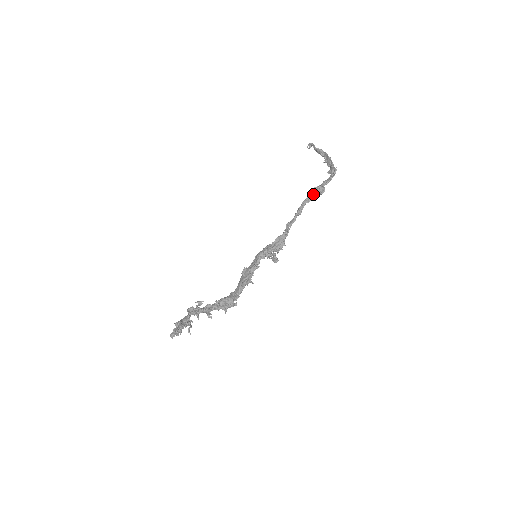
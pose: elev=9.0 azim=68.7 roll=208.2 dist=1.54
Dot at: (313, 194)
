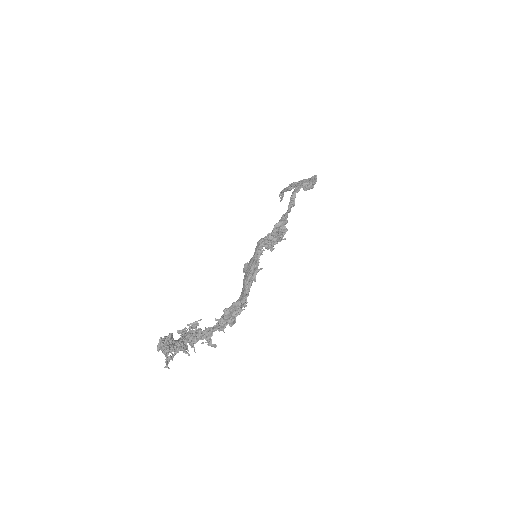
Dot at: (301, 185)
